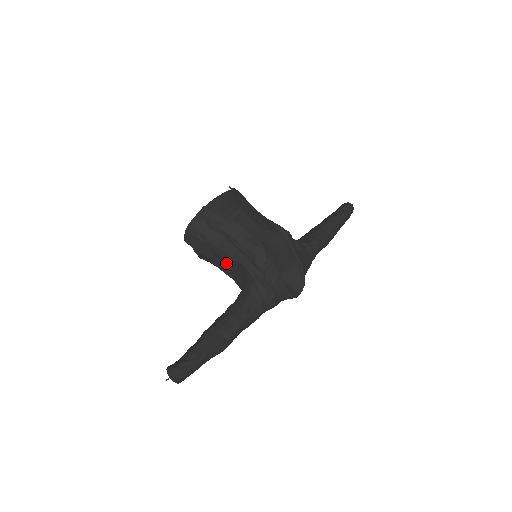
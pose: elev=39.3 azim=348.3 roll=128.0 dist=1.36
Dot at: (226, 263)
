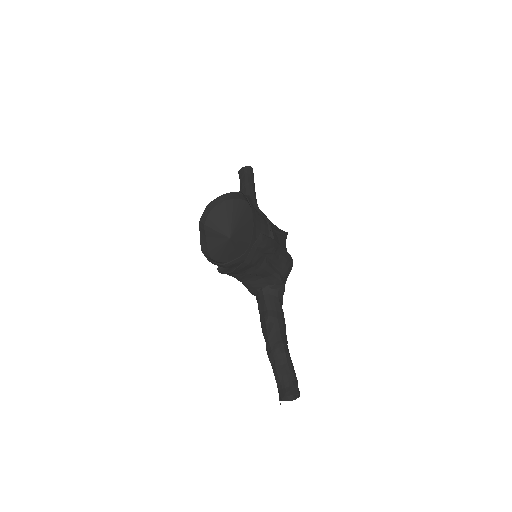
Dot at: (251, 274)
